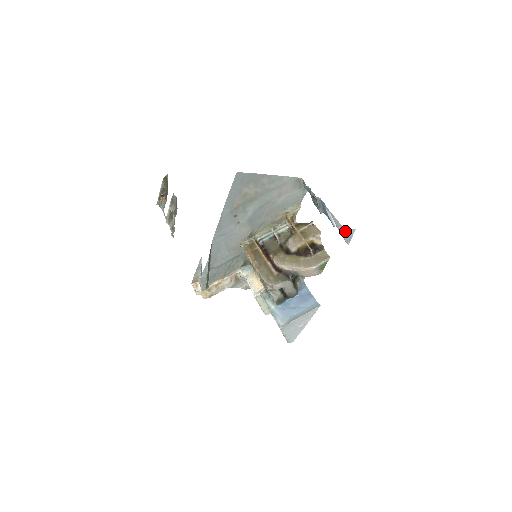
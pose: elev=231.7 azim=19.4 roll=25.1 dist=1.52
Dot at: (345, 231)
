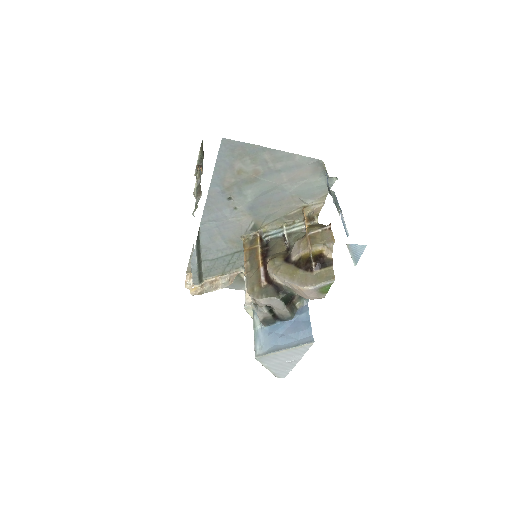
Dot at: occluded
